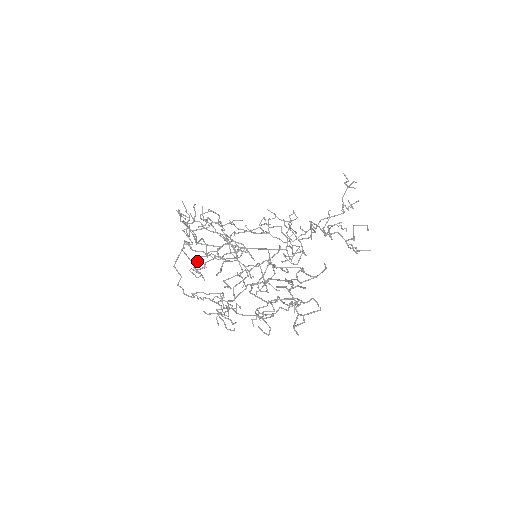
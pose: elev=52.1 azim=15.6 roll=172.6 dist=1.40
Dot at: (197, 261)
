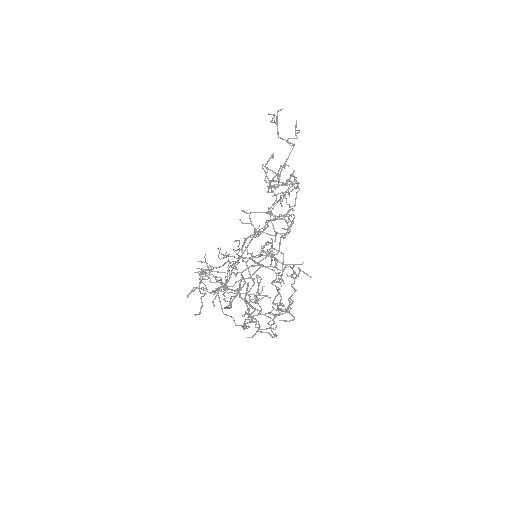
Dot at: occluded
